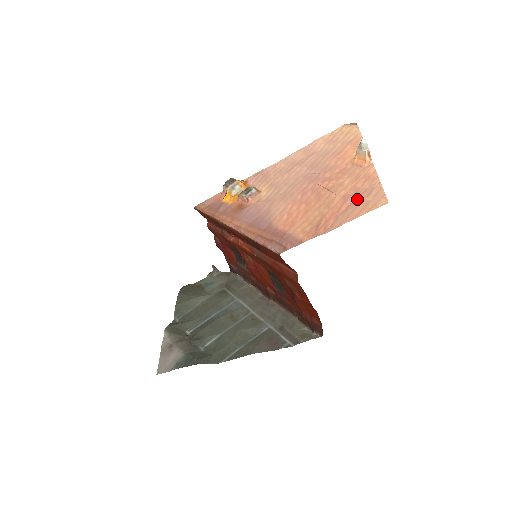
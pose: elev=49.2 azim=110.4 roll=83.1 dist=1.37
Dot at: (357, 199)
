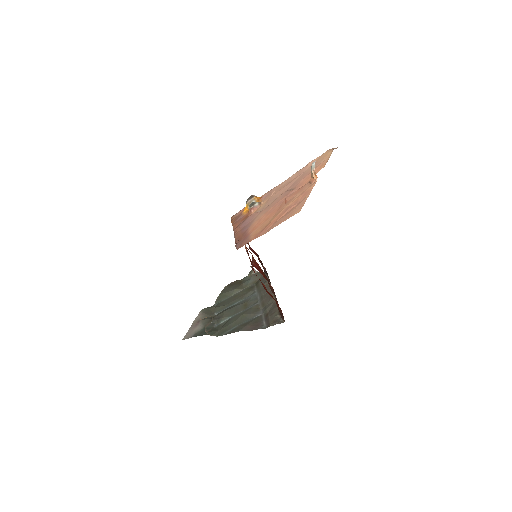
Dot at: (291, 209)
